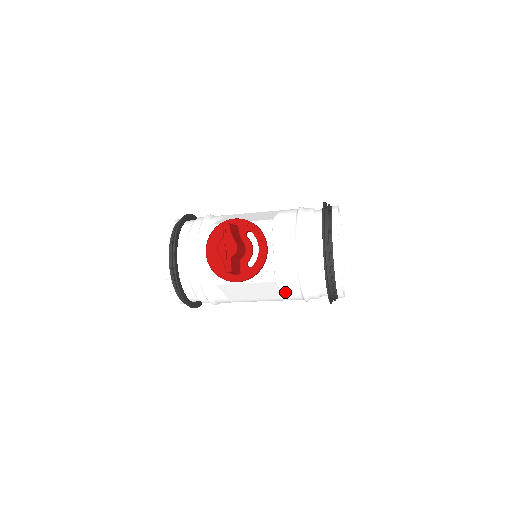
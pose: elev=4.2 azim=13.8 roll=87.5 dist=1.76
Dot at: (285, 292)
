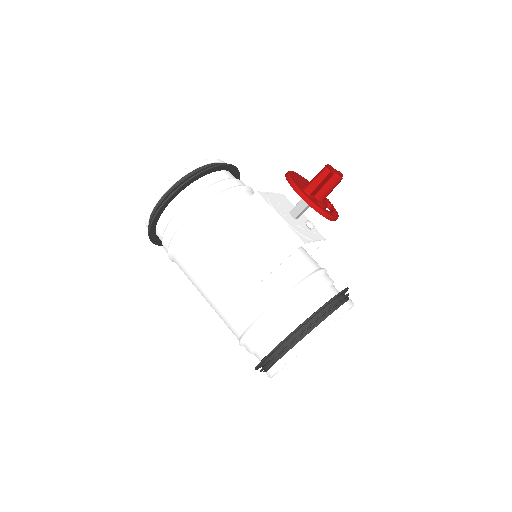
Dot at: (272, 277)
